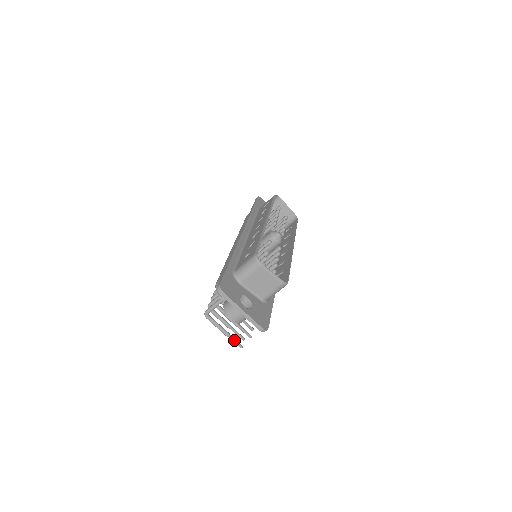
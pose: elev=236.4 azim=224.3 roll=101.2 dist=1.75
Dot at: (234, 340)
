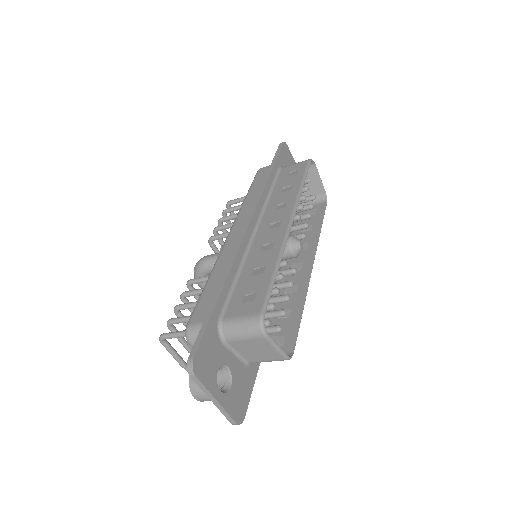
Dot at: occluded
